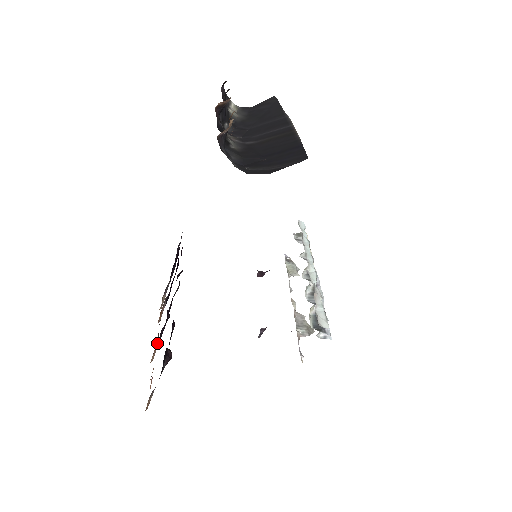
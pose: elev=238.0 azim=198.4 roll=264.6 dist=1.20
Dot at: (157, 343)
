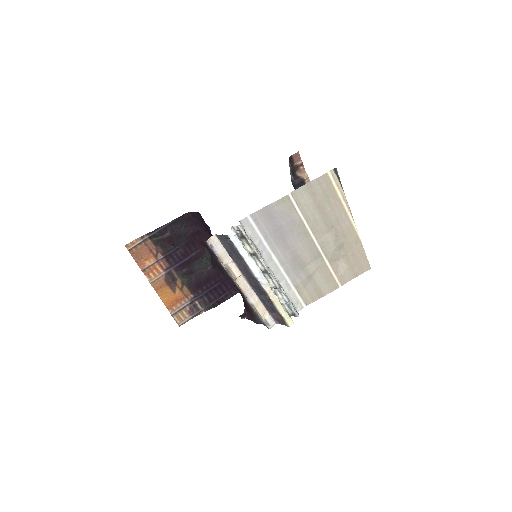
Dot at: (167, 269)
